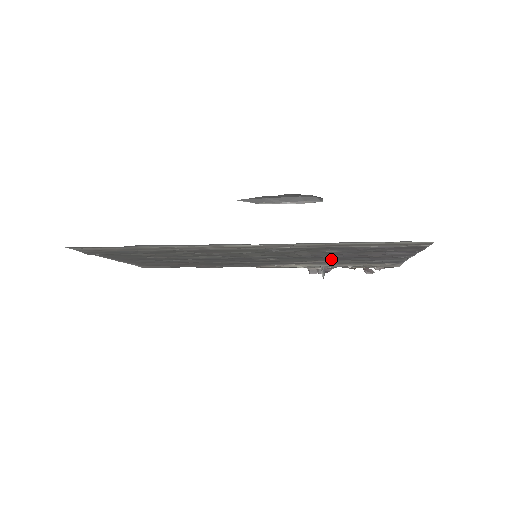
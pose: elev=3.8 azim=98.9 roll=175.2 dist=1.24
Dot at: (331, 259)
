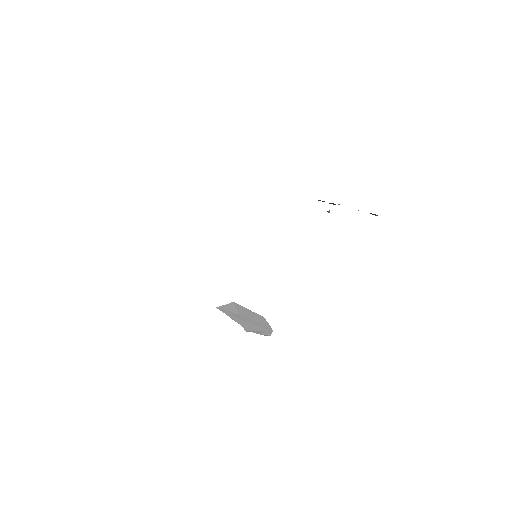
Dot at: occluded
